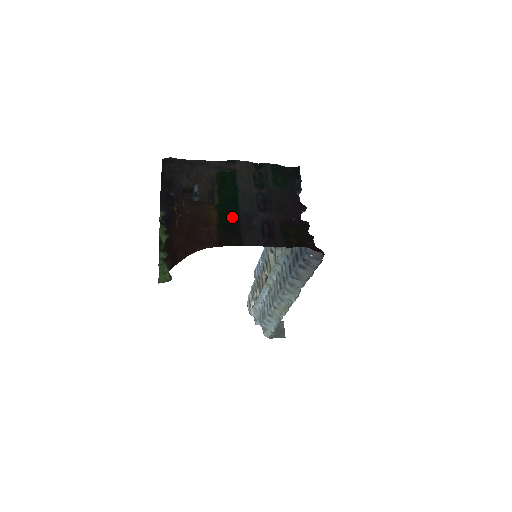
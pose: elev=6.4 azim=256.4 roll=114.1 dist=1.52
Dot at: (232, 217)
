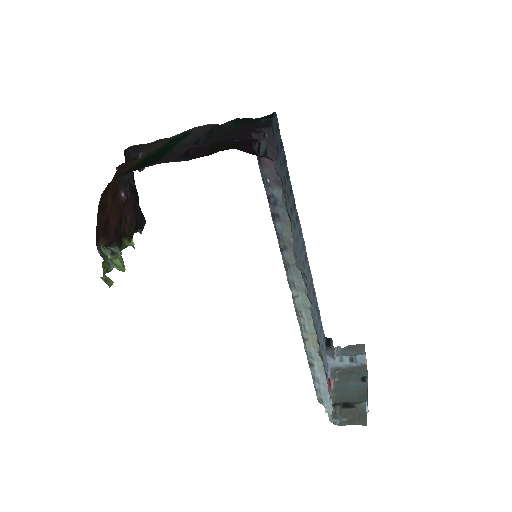
Dot at: (158, 157)
